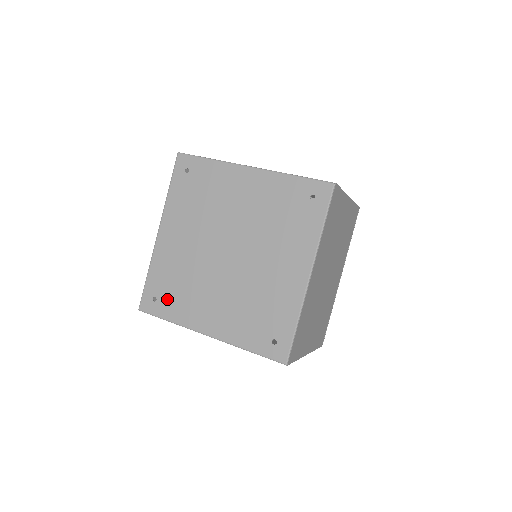
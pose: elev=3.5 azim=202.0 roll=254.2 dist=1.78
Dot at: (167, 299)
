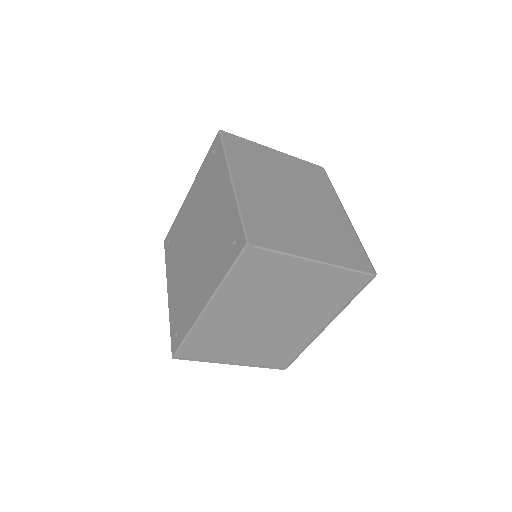
Dot at: (181, 323)
